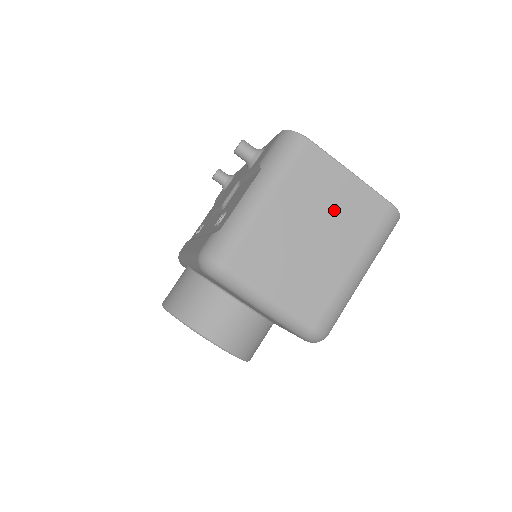
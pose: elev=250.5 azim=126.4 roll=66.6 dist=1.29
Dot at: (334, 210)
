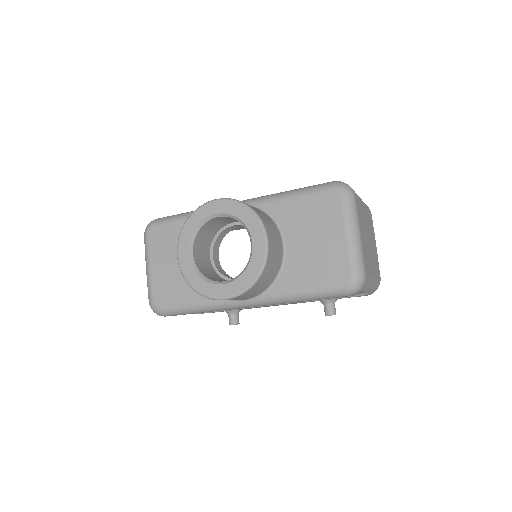
Dot at: (373, 246)
